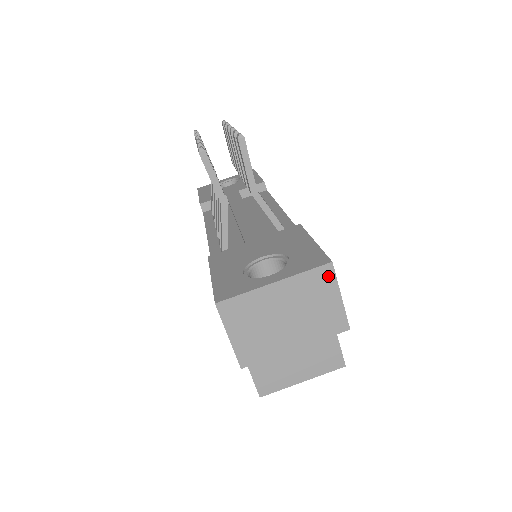
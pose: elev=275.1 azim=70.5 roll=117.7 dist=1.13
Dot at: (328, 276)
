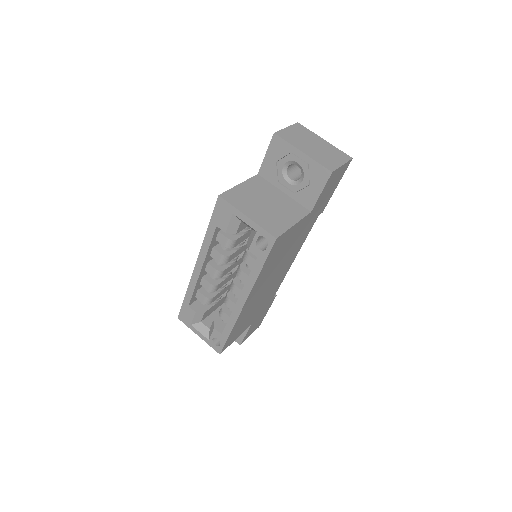
Dot at: (346, 158)
